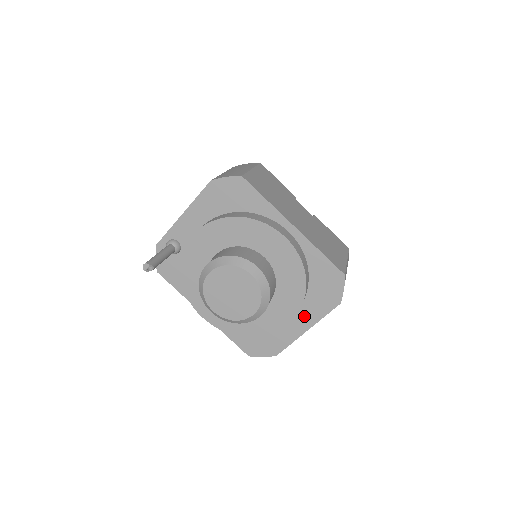
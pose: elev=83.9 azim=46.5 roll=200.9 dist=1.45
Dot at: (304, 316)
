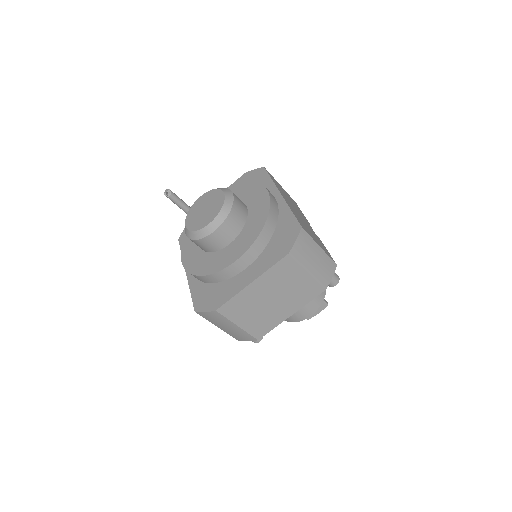
Dot at: (255, 268)
